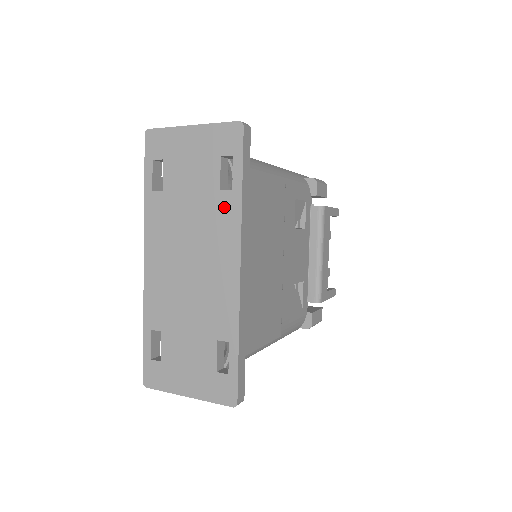
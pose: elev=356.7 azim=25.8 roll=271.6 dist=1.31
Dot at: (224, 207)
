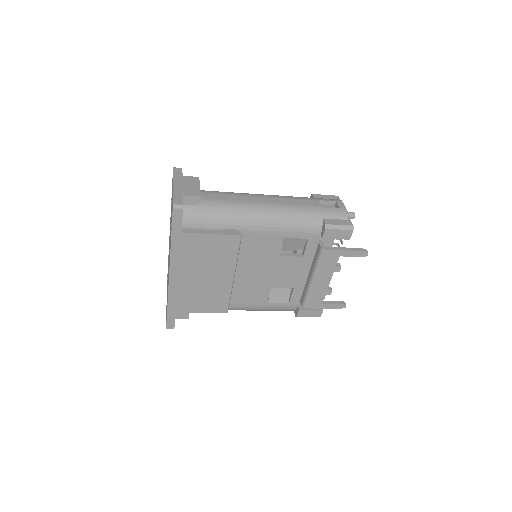
Dot at: (170, 241)
